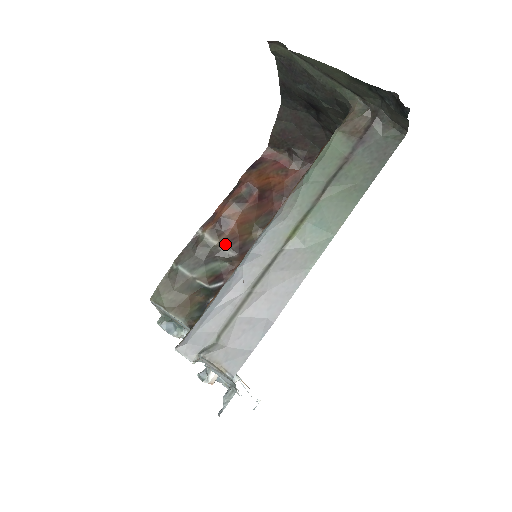
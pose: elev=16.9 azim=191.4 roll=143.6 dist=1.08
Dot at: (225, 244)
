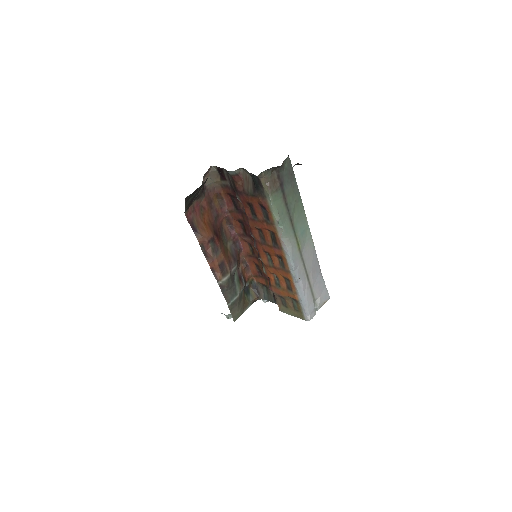
Dot at: (231, 269)
